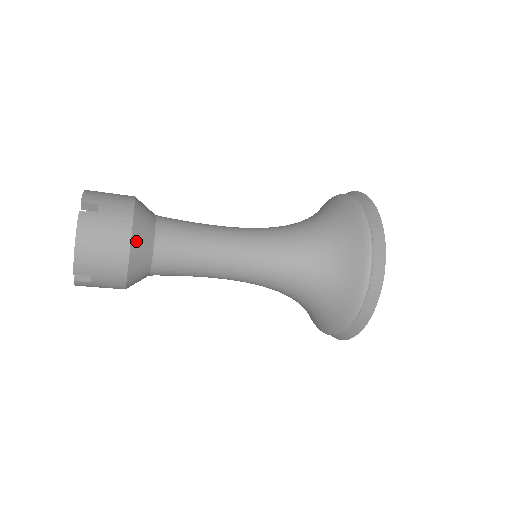
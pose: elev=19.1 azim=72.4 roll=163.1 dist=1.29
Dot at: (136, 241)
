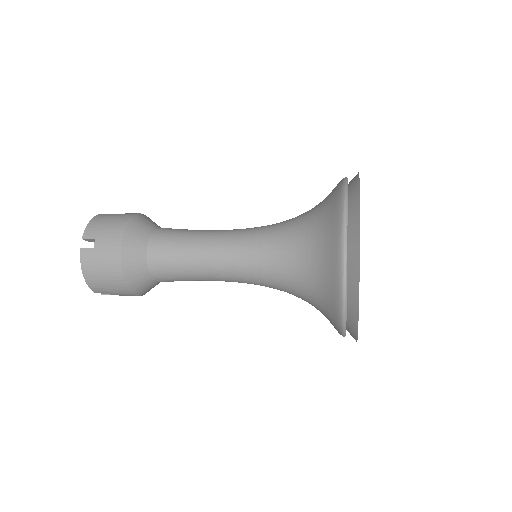
Dot at: (128, 269)
